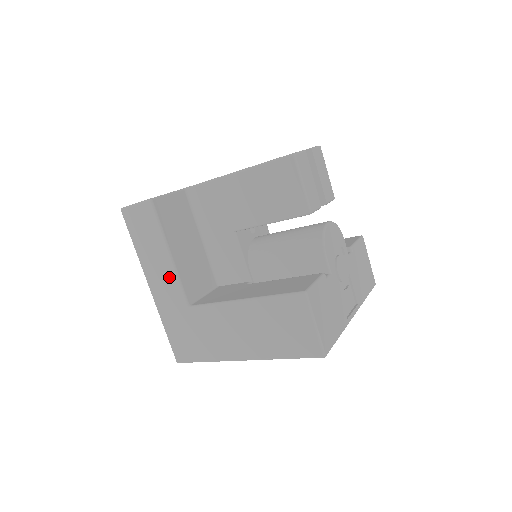
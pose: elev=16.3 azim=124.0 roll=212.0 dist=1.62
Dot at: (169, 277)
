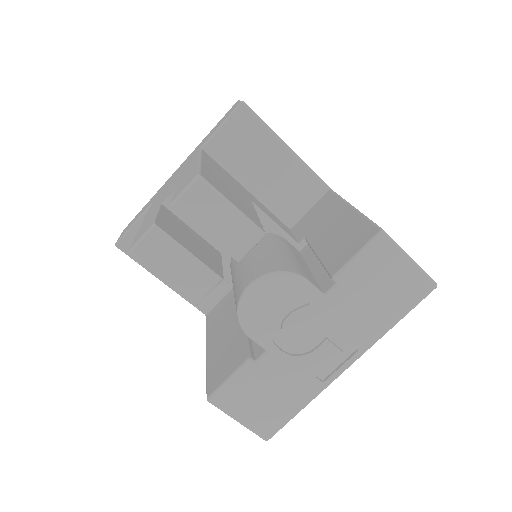
Dot at: occluded
